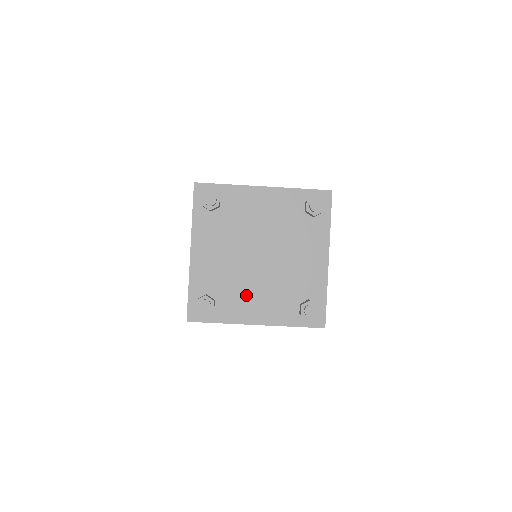
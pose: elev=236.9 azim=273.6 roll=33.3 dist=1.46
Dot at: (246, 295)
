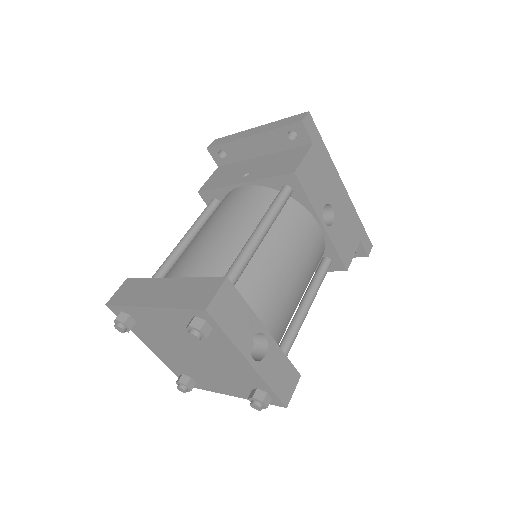
Dot at: (208, 378)
